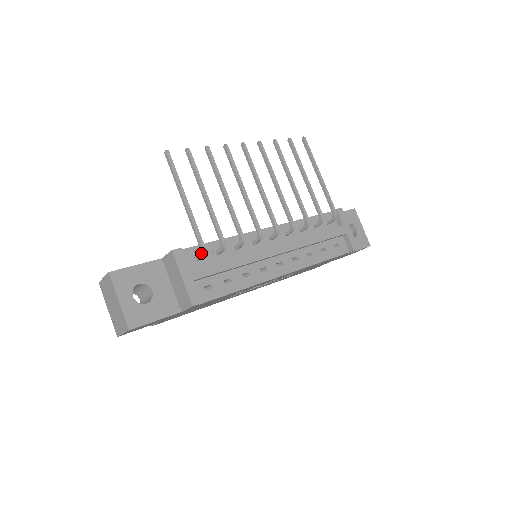
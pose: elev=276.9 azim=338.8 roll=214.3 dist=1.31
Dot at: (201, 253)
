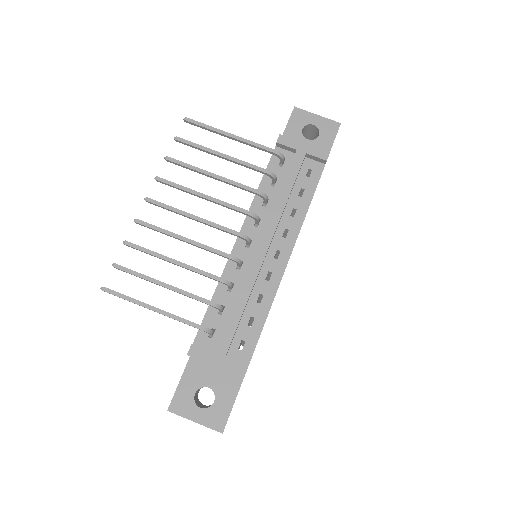
Dot at: (208, 333)
